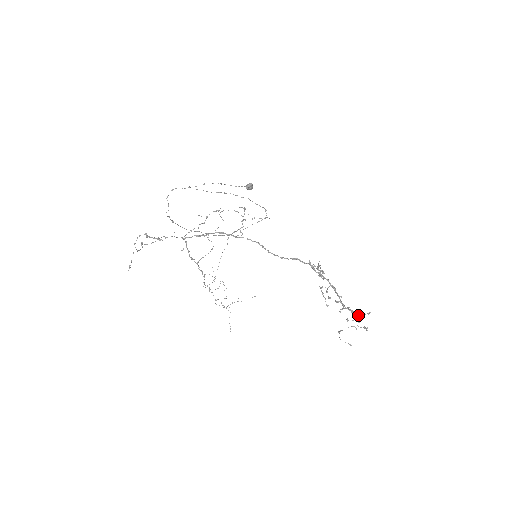
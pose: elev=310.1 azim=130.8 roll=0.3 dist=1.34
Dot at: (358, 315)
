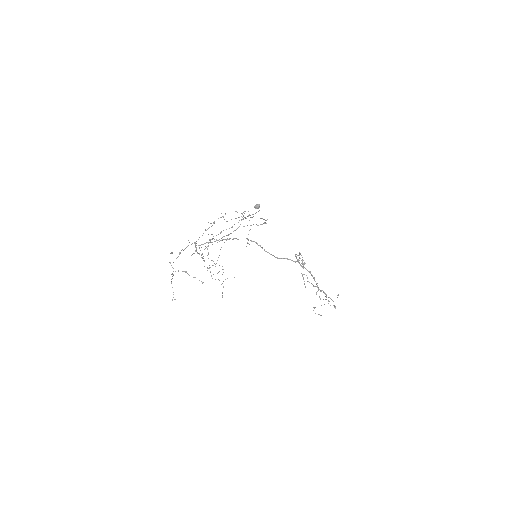
Dot at: (330, 298)
